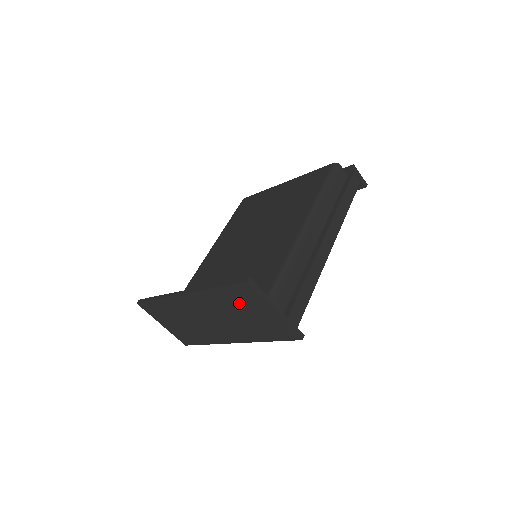
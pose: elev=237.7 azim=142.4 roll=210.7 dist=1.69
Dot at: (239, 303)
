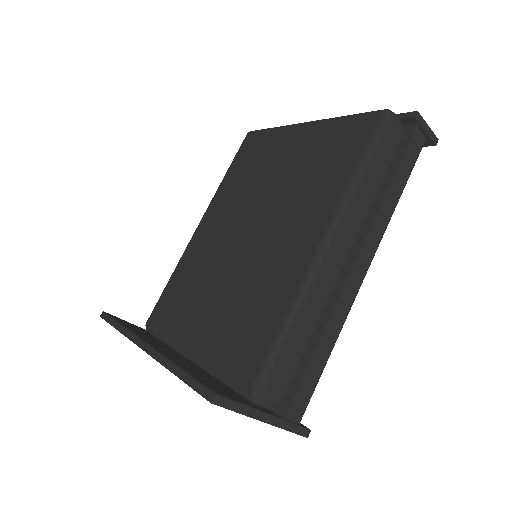
Dot at: occluded
